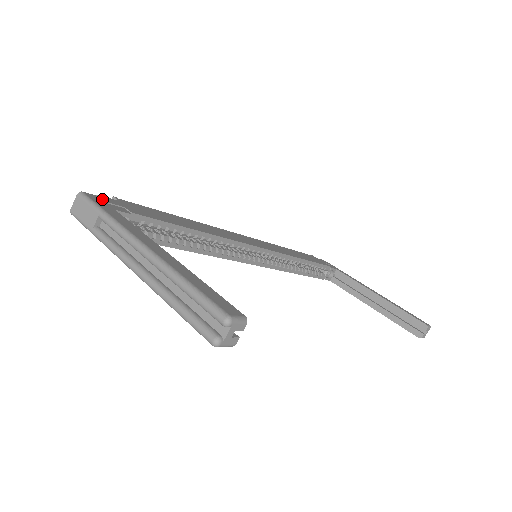
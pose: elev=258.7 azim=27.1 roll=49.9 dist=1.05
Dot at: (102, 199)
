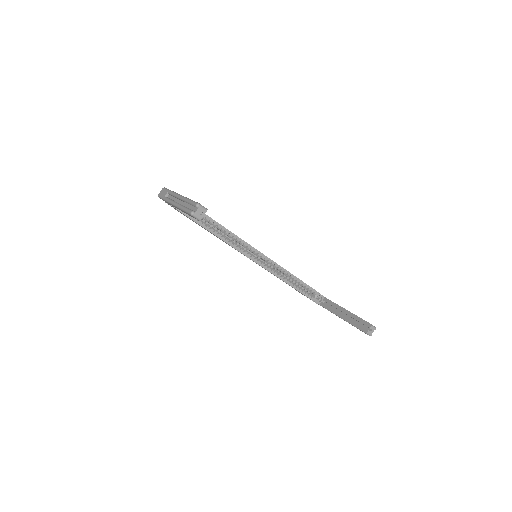
Dot at: occluded
